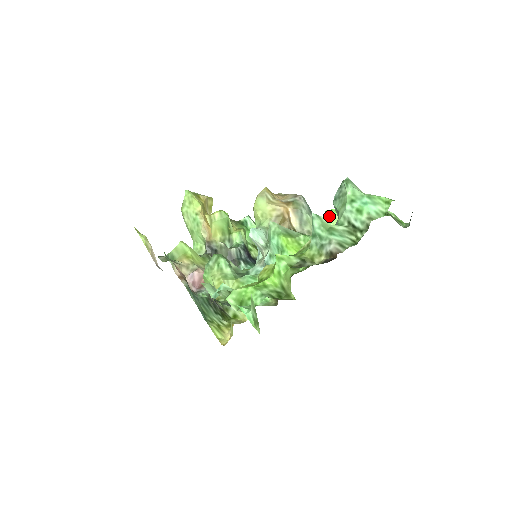
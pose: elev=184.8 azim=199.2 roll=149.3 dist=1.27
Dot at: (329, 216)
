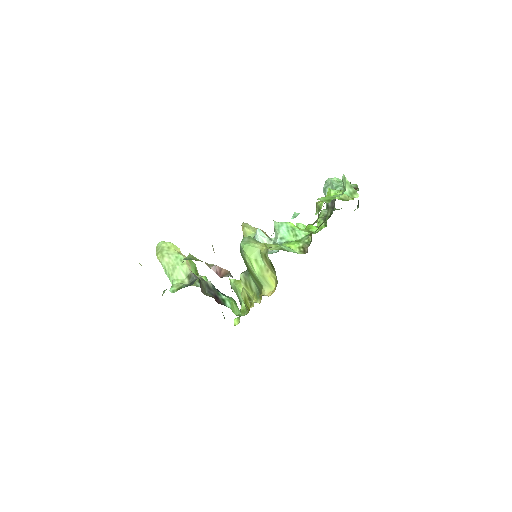
Dot at: (301, 224)
